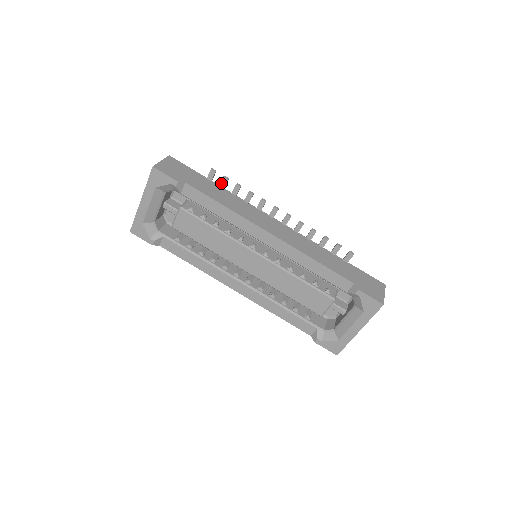
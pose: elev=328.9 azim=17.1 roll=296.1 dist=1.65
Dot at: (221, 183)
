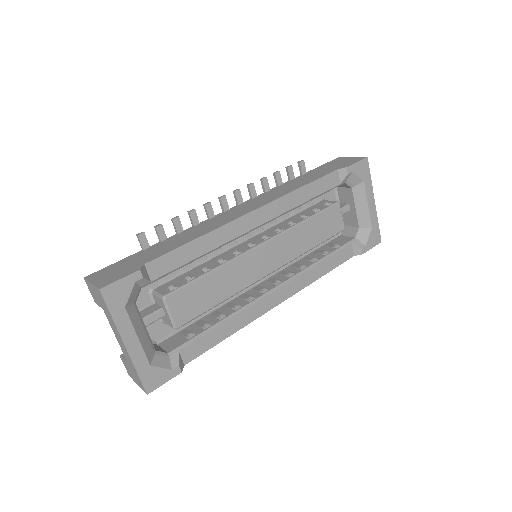
Dot at: (160, 236)
